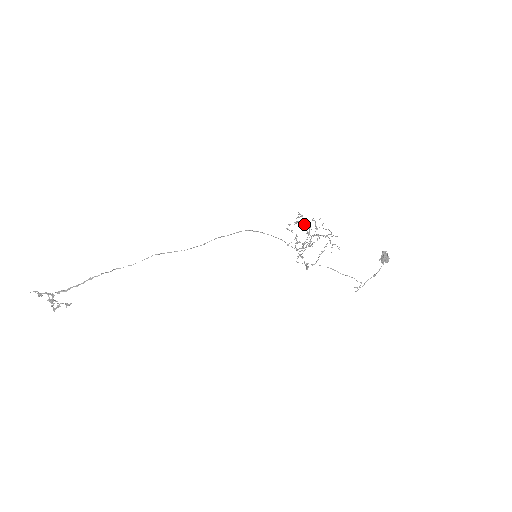
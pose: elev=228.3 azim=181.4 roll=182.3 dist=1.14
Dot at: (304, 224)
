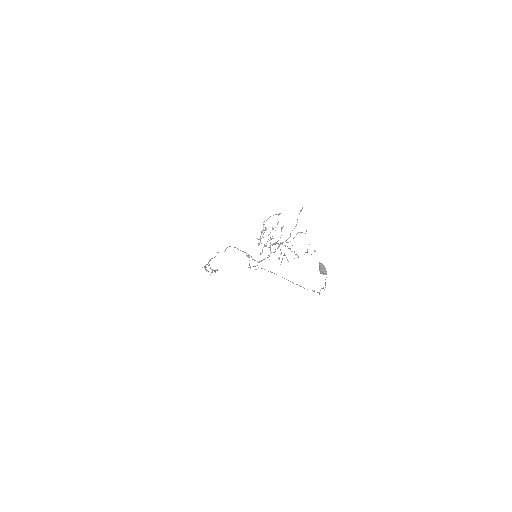
Dot at: (258, 239)
